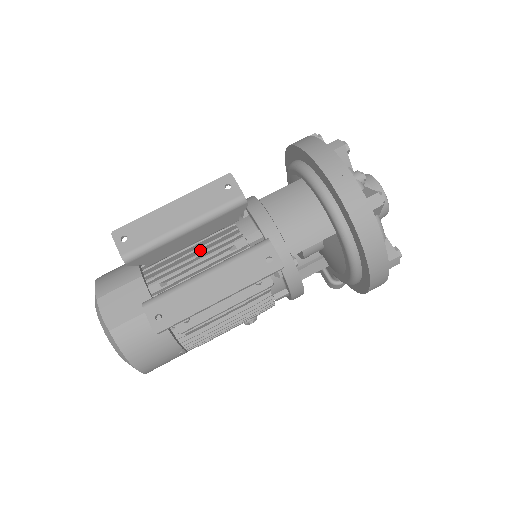
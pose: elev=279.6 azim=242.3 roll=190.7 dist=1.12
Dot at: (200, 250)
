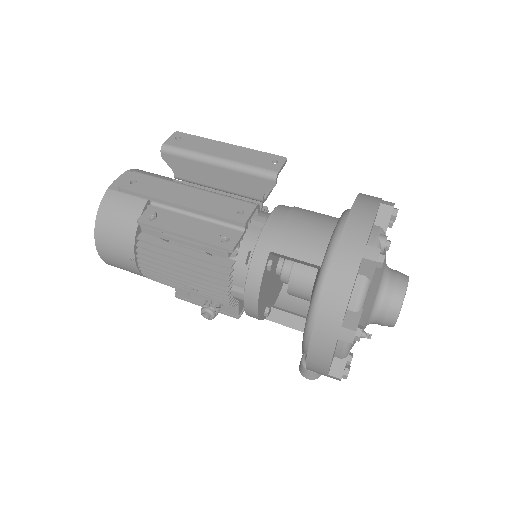
Dot at: occluded
